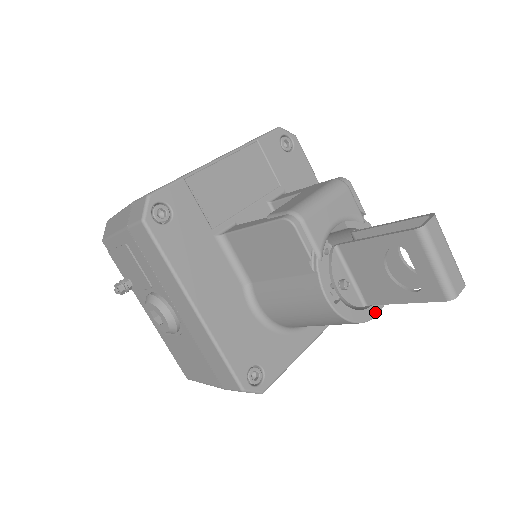
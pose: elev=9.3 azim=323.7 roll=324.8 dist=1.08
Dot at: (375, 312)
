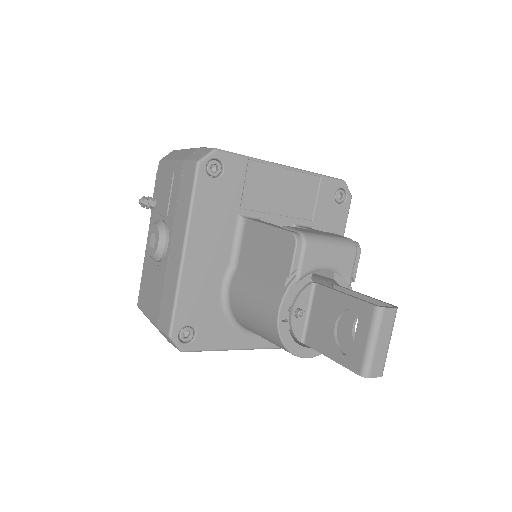
Dot at: (306, 354)
